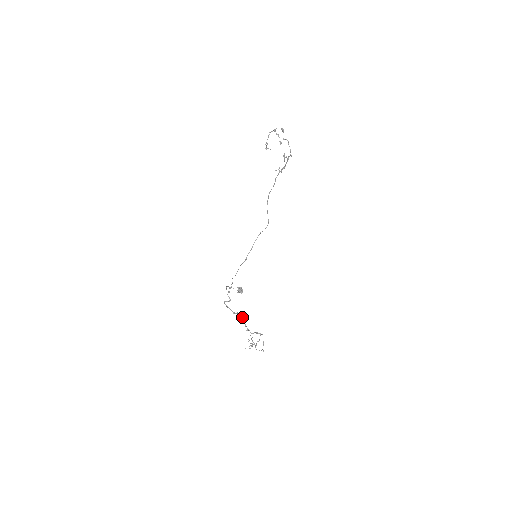
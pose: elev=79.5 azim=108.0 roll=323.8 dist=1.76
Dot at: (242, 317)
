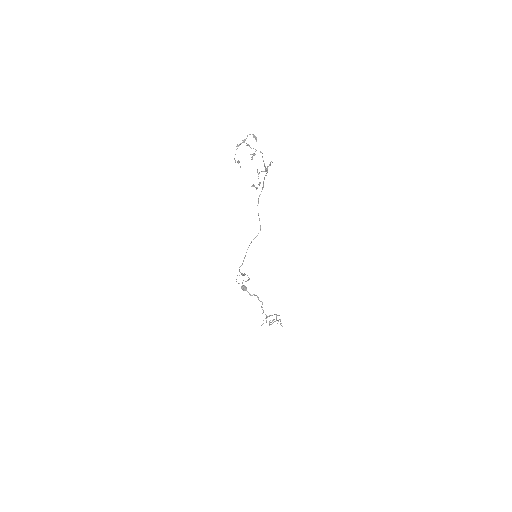
Dot at: (258, 299)
